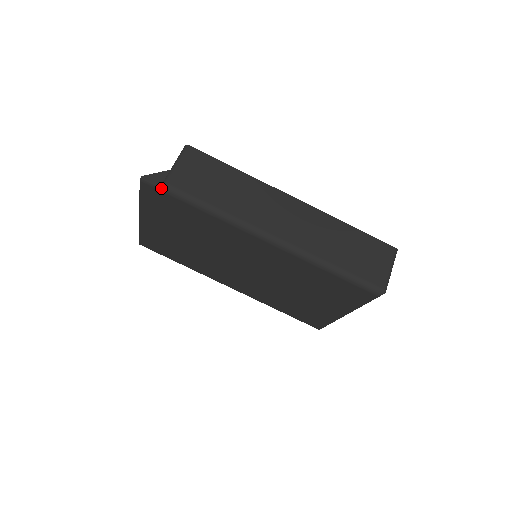
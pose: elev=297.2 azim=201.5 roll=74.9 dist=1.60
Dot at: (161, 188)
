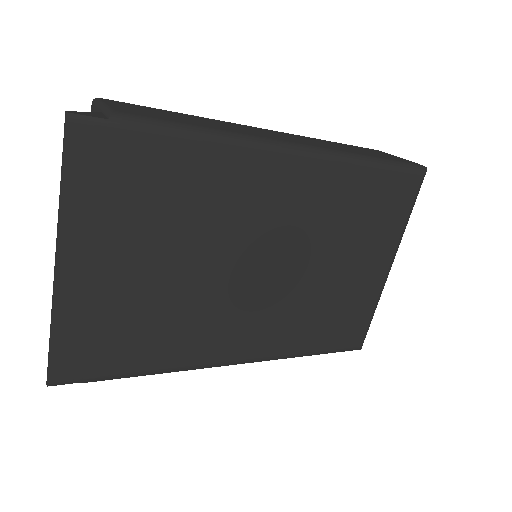
Dot at: (112, 119)
